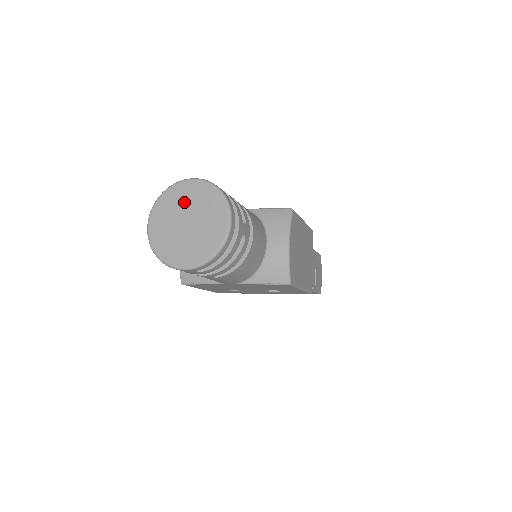
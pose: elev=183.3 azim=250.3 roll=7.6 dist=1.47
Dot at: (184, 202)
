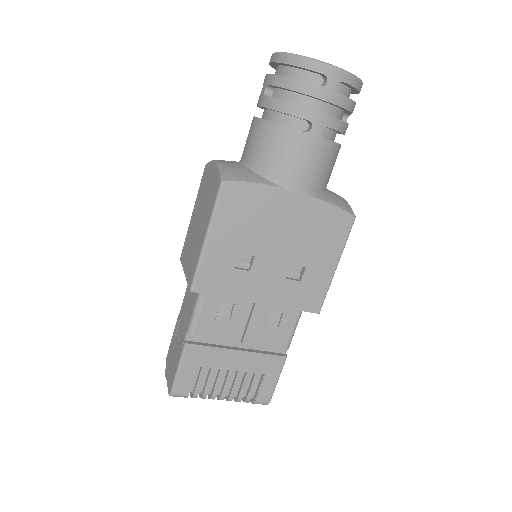
Dot at: occluded
